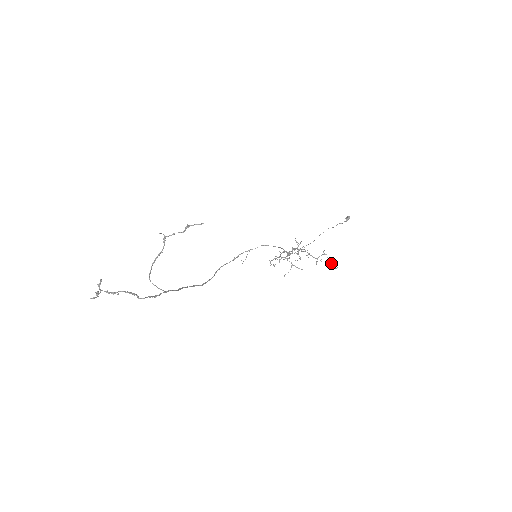
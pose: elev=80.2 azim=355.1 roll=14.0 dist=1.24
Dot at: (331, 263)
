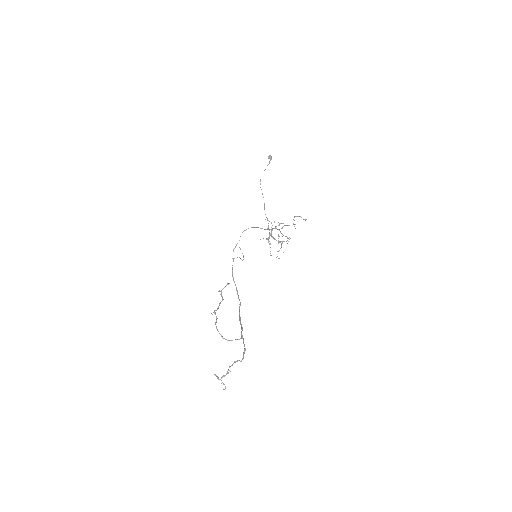
Dot at: occluded
